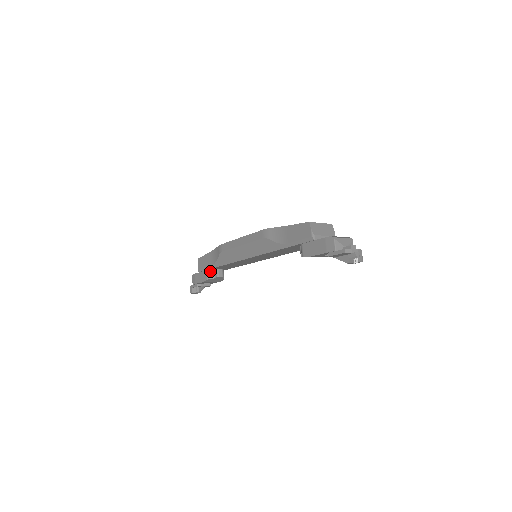
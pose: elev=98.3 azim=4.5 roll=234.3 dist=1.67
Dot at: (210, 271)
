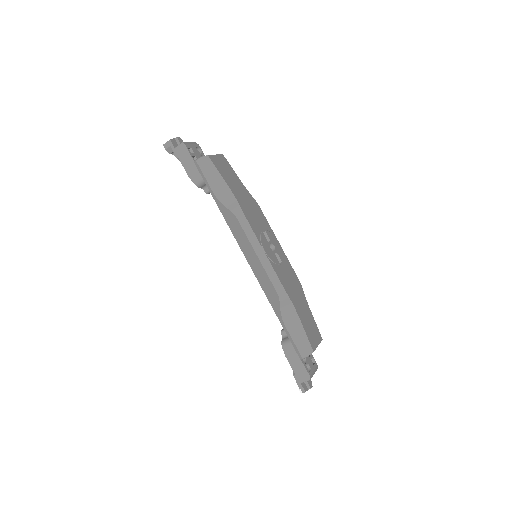
Dot at: (206, 183)
